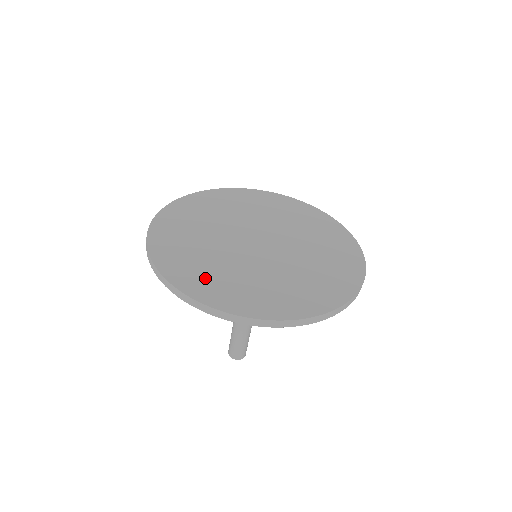
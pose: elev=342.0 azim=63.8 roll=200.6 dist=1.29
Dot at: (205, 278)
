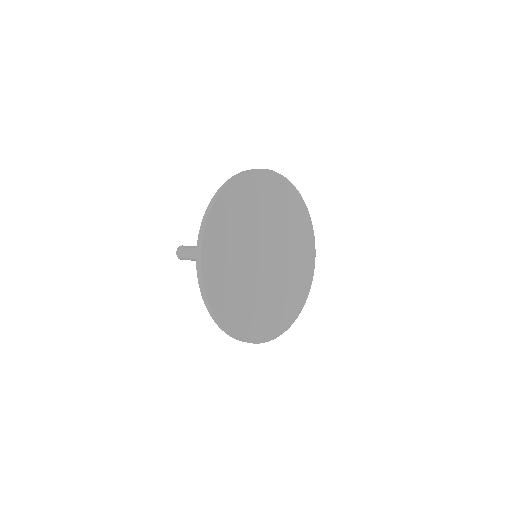
Dot at: (243, 316)
